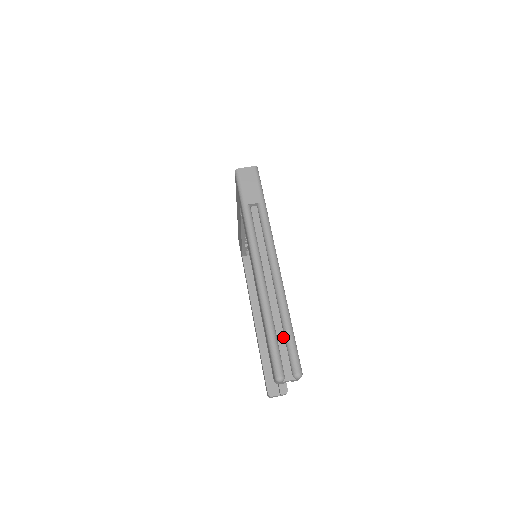
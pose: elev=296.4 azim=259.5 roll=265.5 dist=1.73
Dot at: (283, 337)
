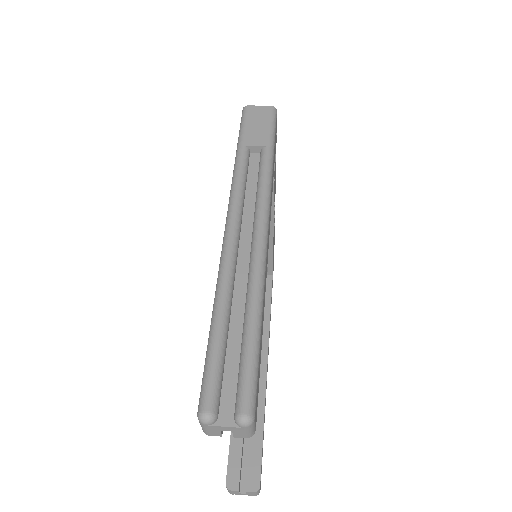
Dot at: (239, 343)
